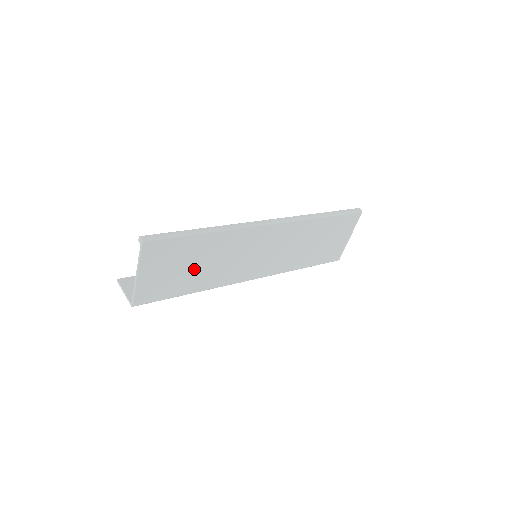
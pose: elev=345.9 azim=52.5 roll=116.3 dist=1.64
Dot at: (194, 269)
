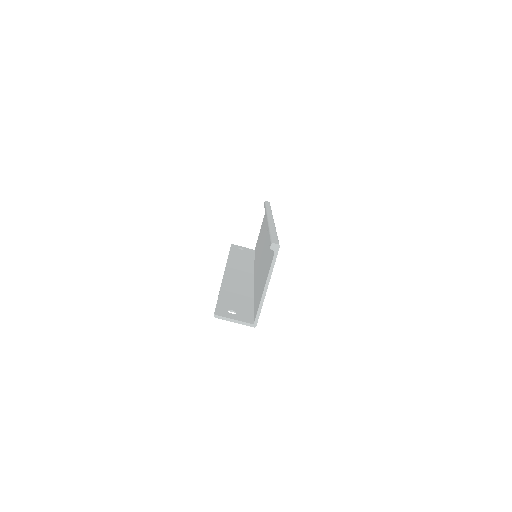
Dot at: occluded
